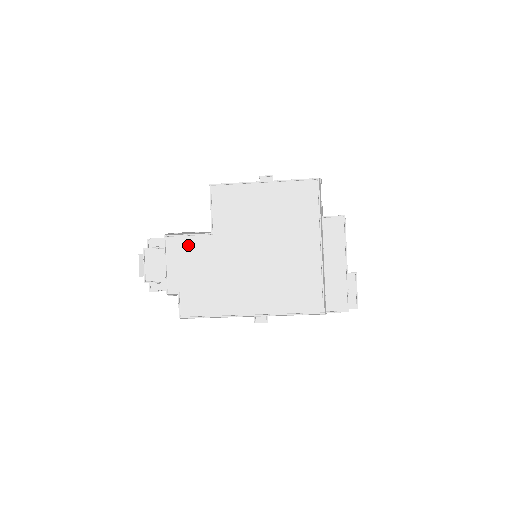
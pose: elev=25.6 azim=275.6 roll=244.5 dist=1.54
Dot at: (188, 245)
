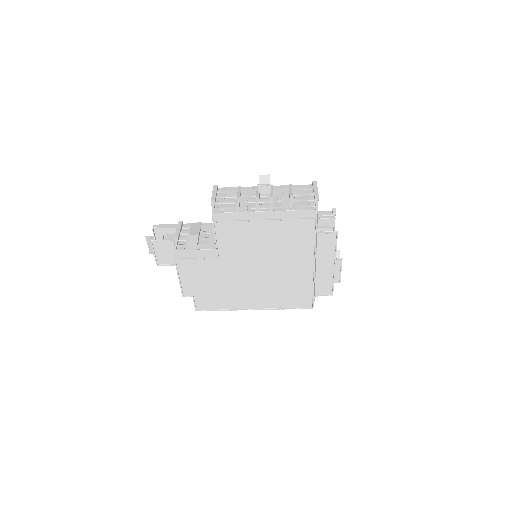
Dot at: (197, 265)
